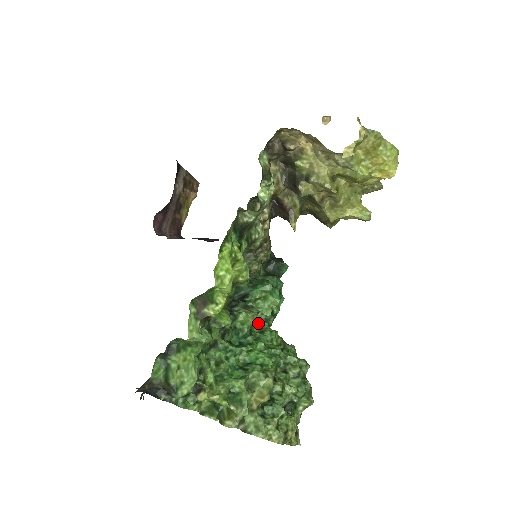
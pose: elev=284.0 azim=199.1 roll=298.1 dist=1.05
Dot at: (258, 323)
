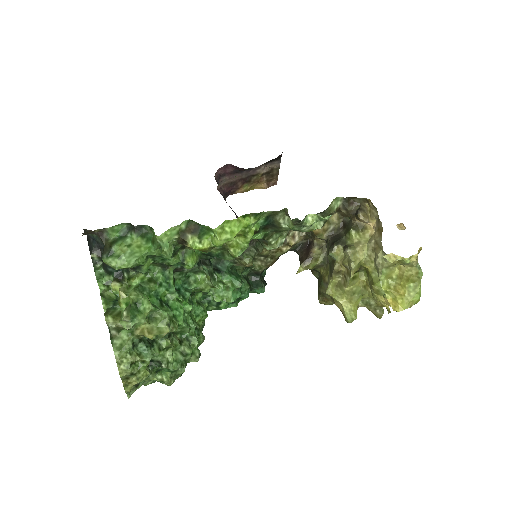
Dot at: (203, 297)
